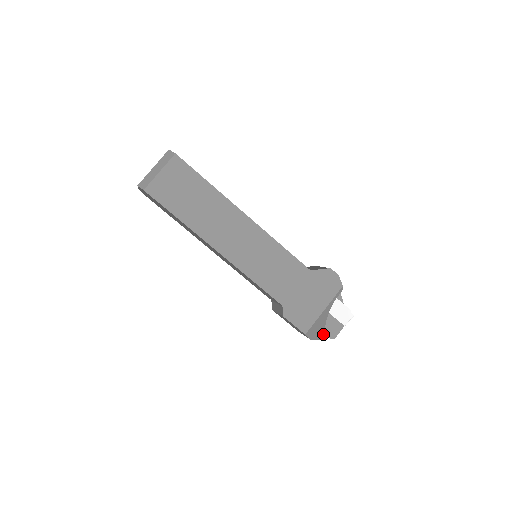
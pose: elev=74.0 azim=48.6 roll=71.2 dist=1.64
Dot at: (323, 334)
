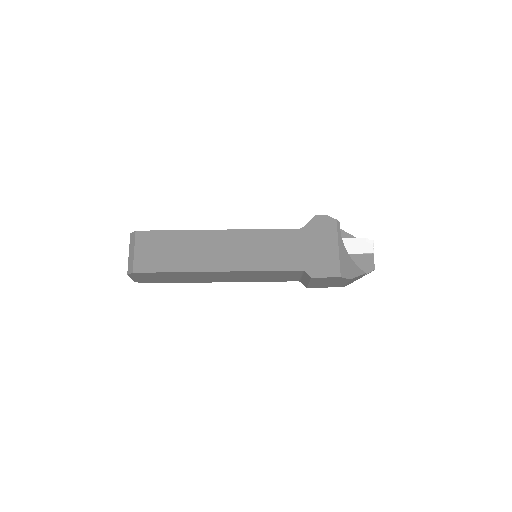
Dot at: (358, 269)
